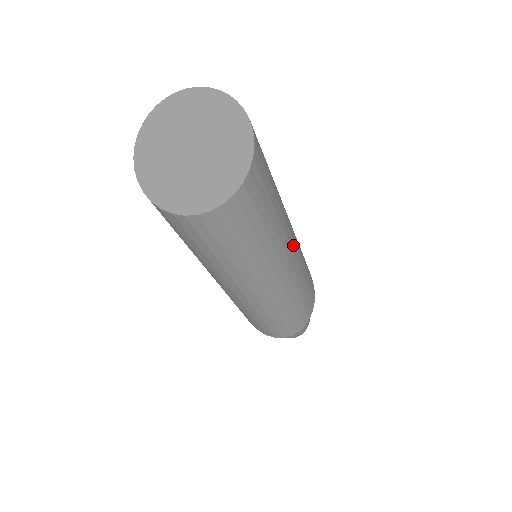
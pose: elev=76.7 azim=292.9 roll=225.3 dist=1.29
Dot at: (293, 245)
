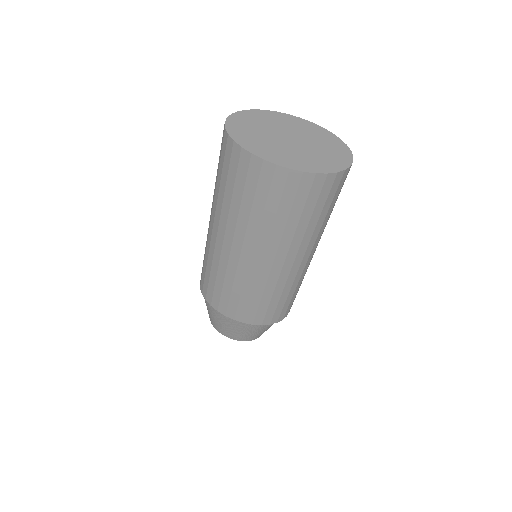
Dot at: occluded
